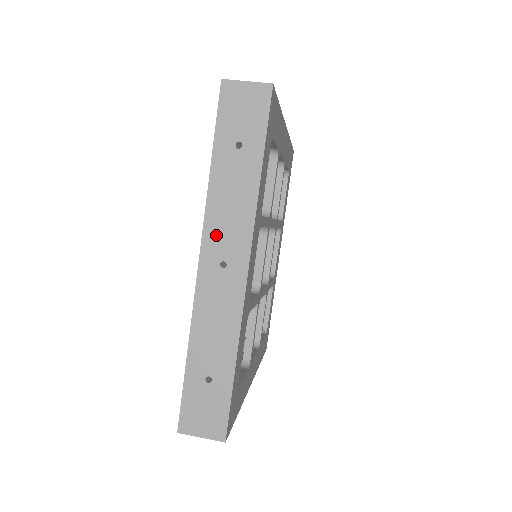
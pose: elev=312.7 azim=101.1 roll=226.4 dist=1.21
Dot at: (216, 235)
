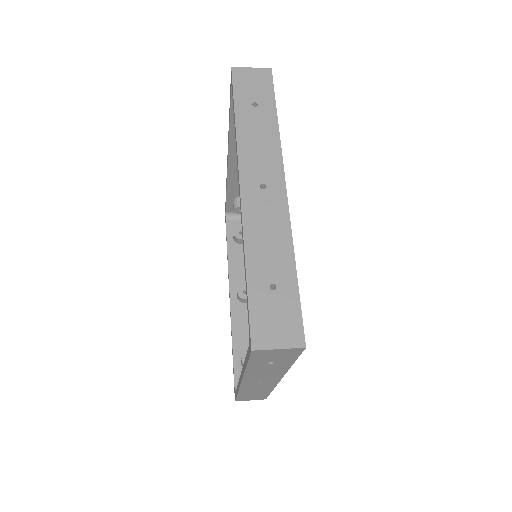
Dot at: (251, 165)
